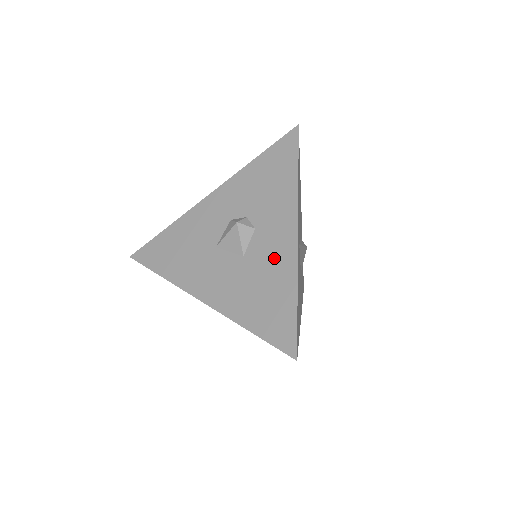
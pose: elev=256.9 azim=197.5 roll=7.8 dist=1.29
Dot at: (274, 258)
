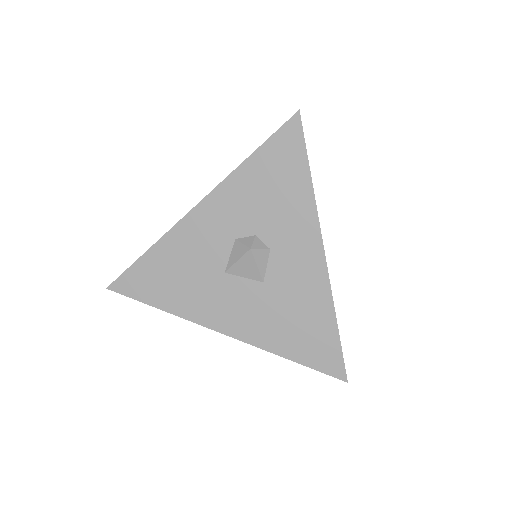
Dot at: (302, 283)
